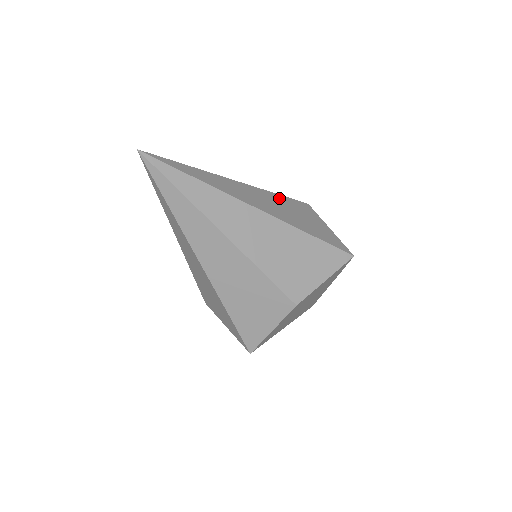
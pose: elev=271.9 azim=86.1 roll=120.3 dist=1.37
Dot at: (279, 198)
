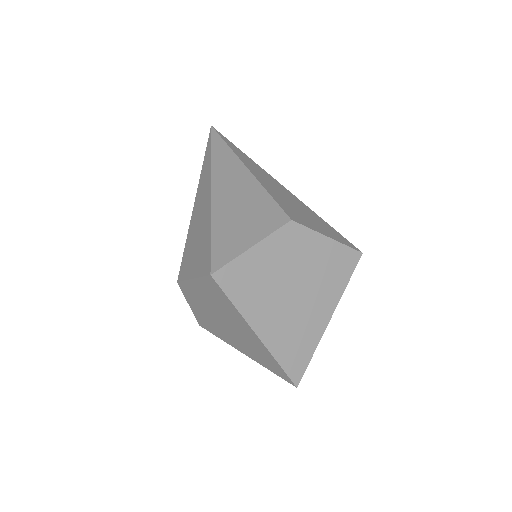
Dot at: occluded
